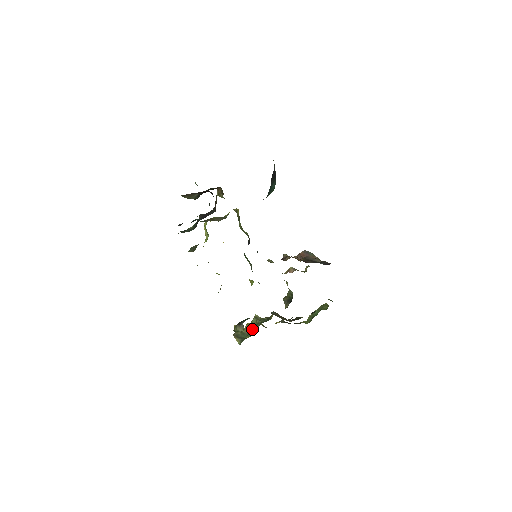
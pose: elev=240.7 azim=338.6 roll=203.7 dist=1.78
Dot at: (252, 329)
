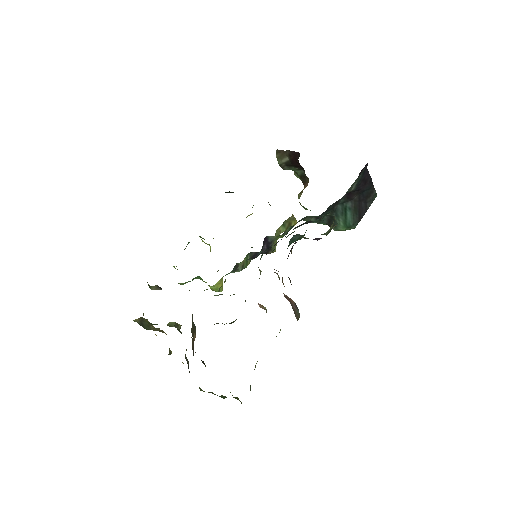
Dot at: occluded
